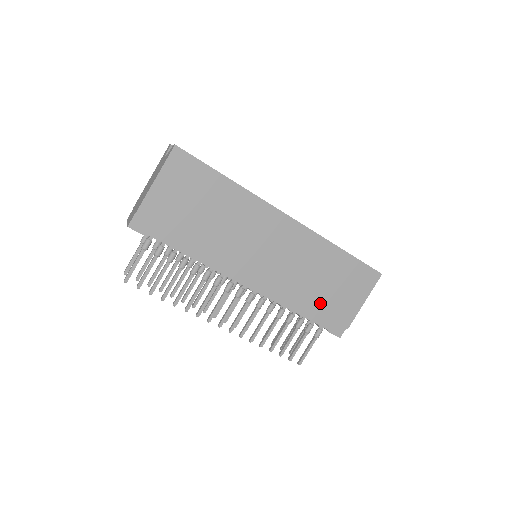
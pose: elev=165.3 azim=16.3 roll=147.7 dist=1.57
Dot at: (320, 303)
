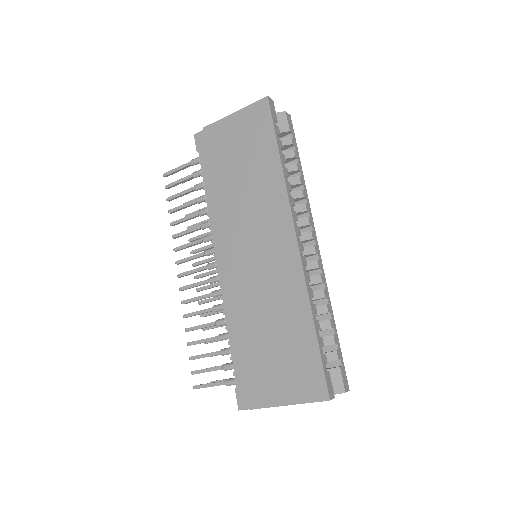
Dot at: (251, 350)
